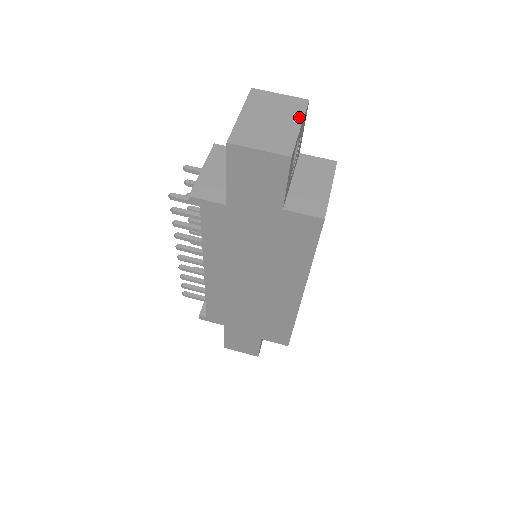
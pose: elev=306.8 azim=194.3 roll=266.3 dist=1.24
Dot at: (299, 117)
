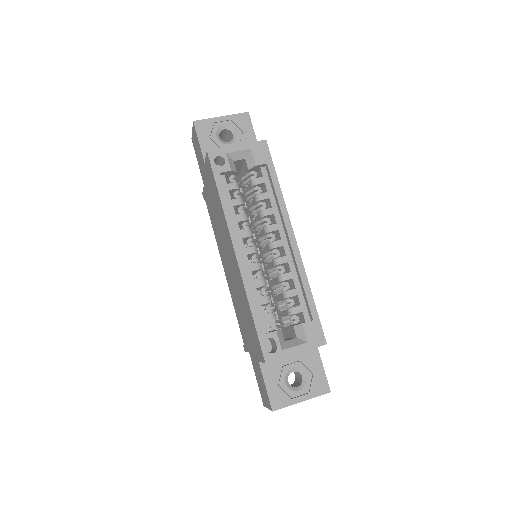
Dot at: (229, 116)
